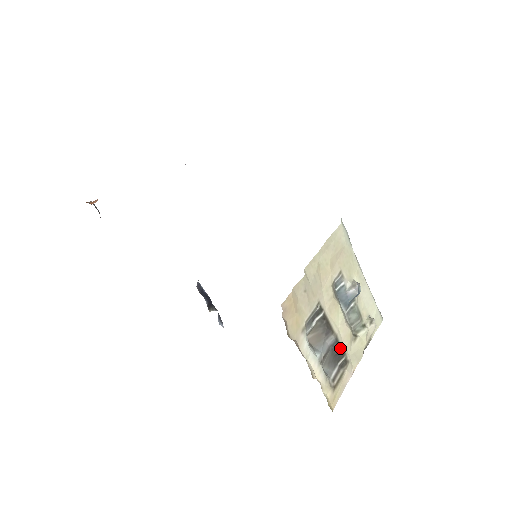
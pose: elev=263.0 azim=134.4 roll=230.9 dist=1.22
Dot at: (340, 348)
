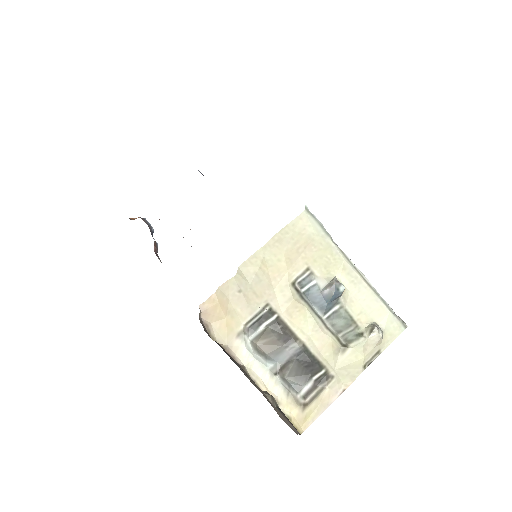
Dot at: (312, 359)
